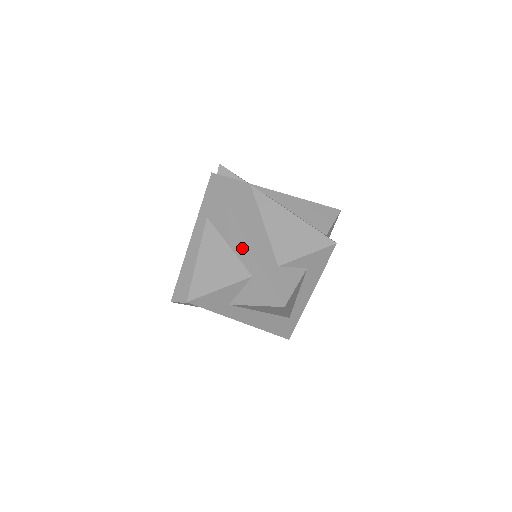
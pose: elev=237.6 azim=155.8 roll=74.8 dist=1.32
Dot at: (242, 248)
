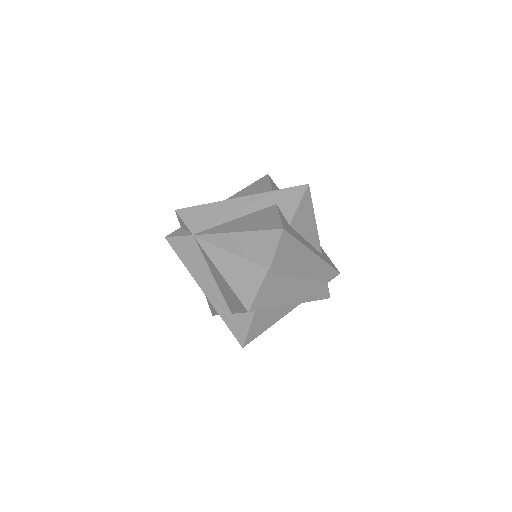
Dot at: occluded
